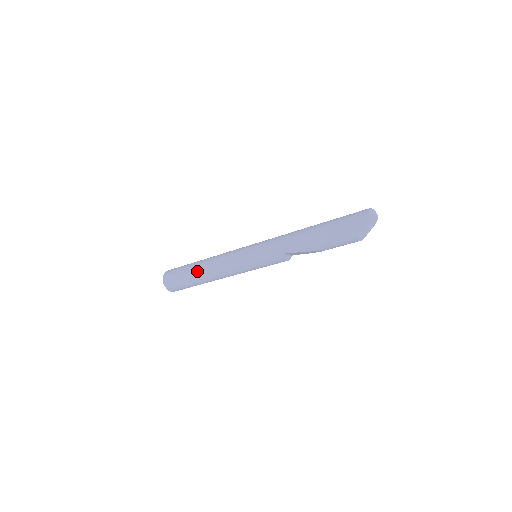
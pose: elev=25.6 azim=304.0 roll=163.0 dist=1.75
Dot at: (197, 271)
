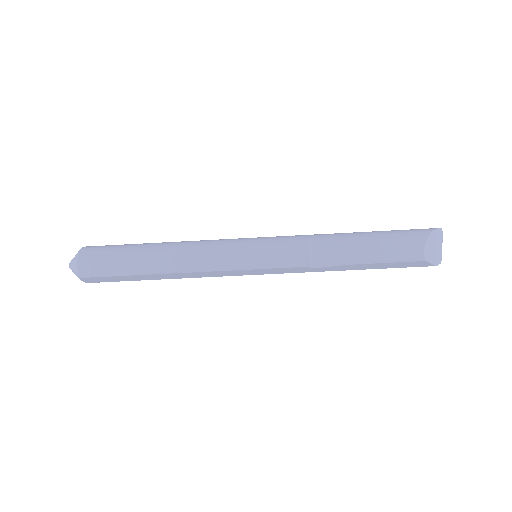
Dot at: (155, 243)
